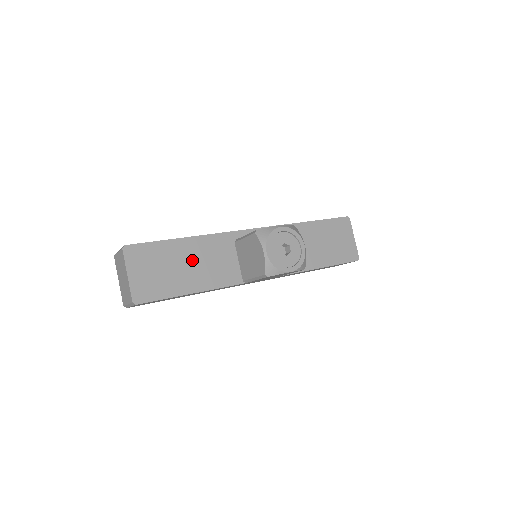
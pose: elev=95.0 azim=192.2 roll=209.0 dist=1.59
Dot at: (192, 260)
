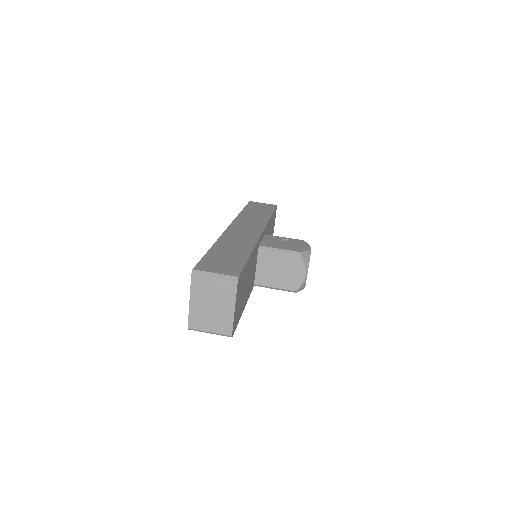
Dot at: (249, 276)
